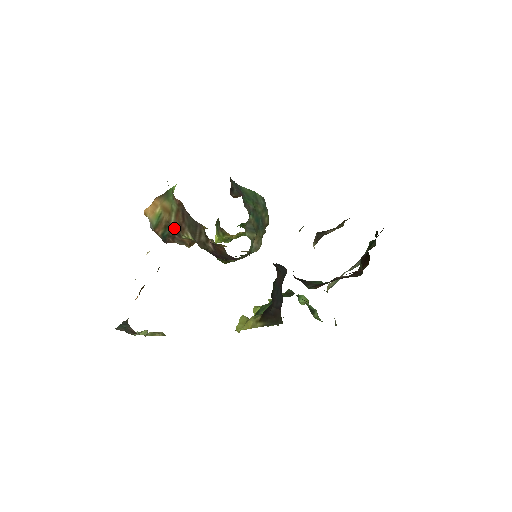
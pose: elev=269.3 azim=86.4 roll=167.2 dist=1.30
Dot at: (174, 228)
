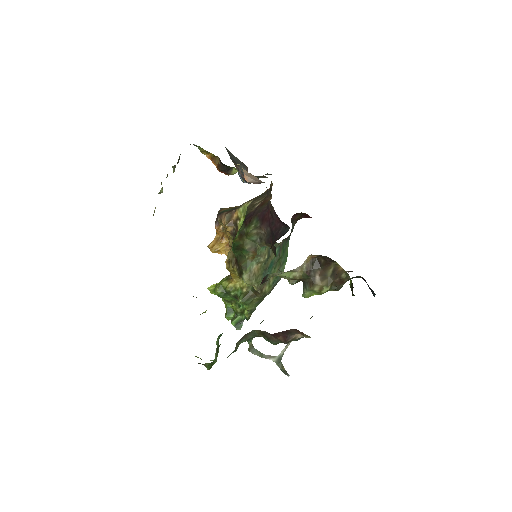
Dot at: occluded
